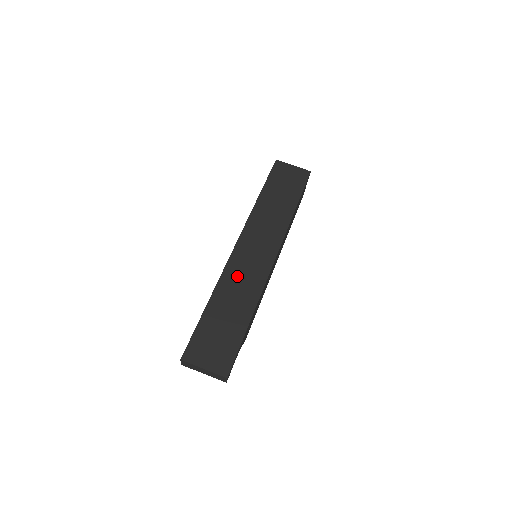
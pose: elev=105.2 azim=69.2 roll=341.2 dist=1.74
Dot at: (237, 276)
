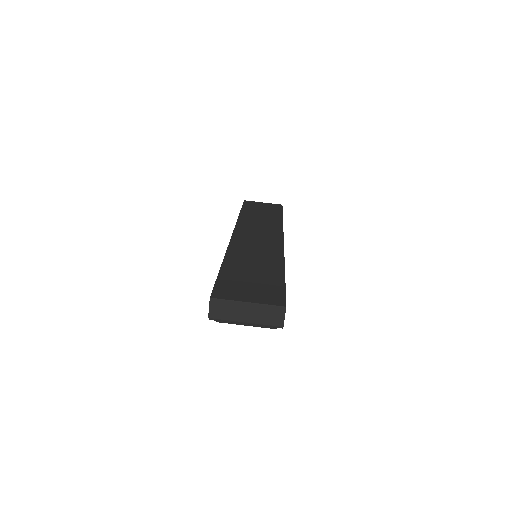
Dot at: (247, 247)
